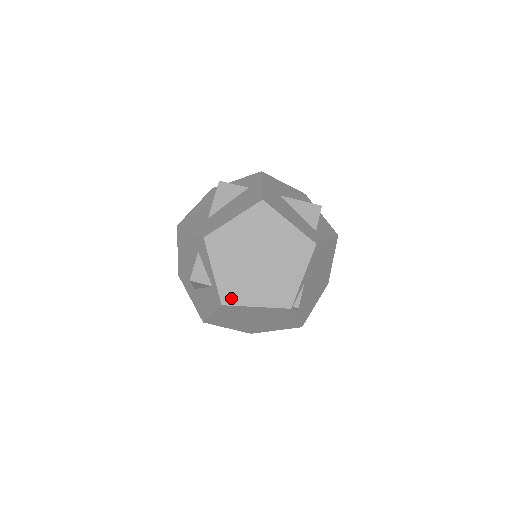
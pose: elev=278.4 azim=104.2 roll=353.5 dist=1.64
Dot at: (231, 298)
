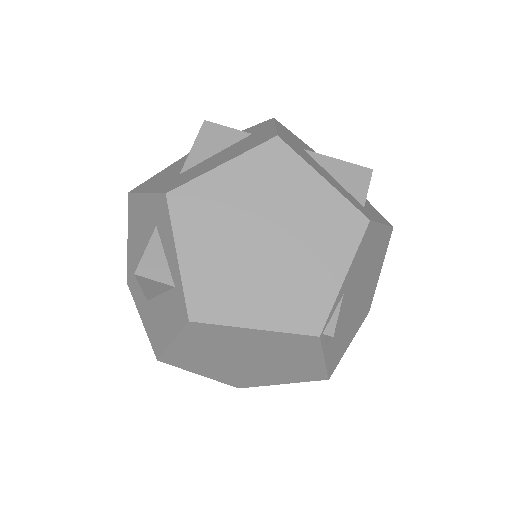
Dot at: (208, 309)
